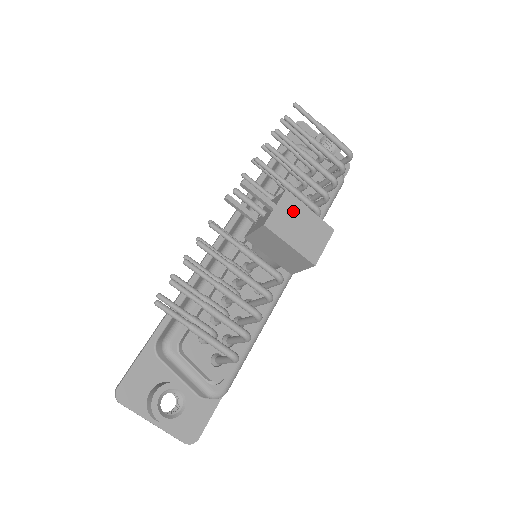
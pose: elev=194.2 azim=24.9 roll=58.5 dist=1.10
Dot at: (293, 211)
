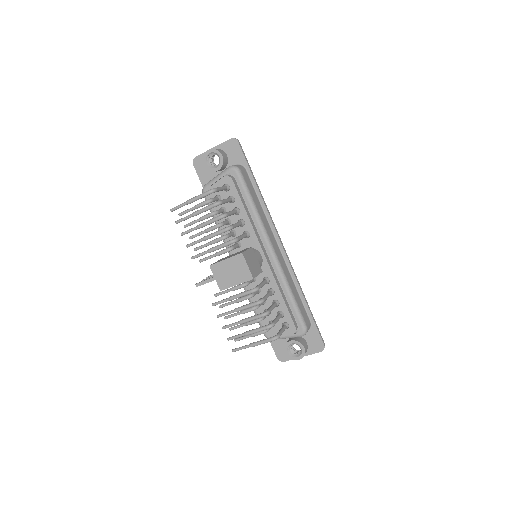
Dot at: (221, 270)
